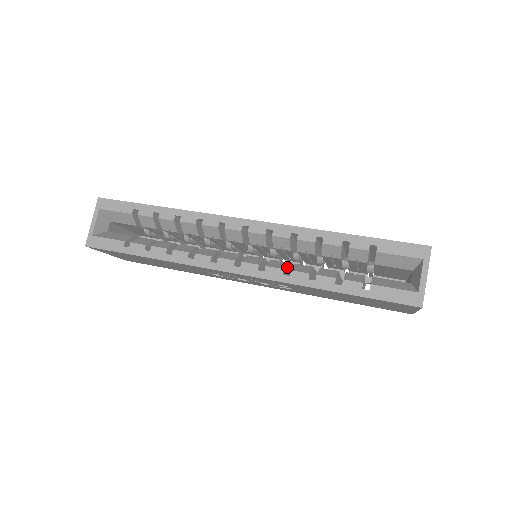
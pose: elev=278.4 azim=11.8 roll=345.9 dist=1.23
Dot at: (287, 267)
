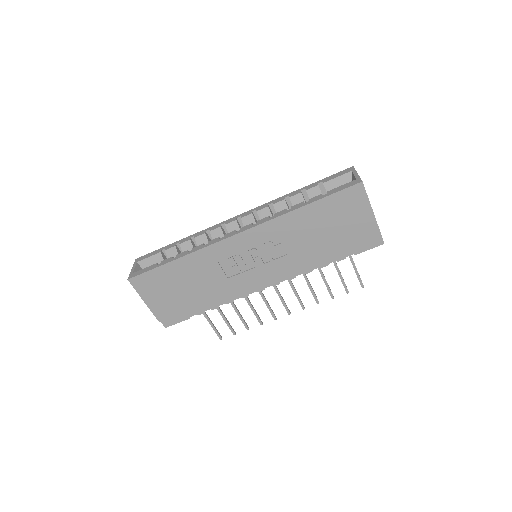
Dot at: occluded
